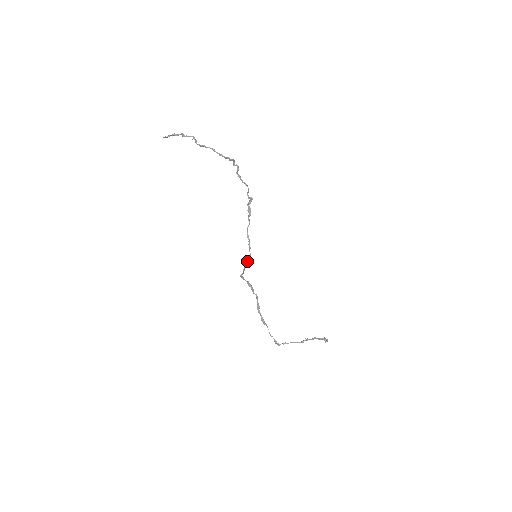
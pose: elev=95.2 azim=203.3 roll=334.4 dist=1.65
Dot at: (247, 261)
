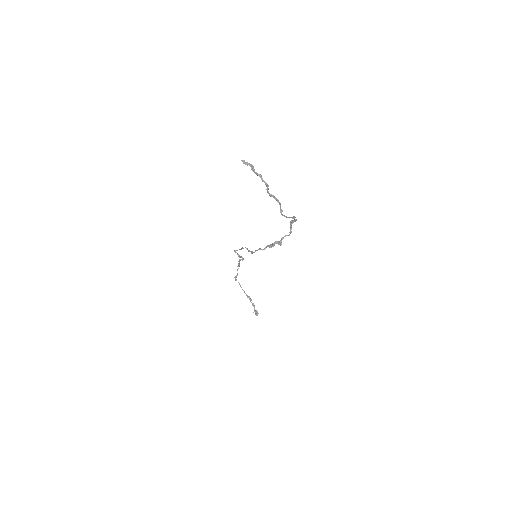
Dot at: (248, 251)
